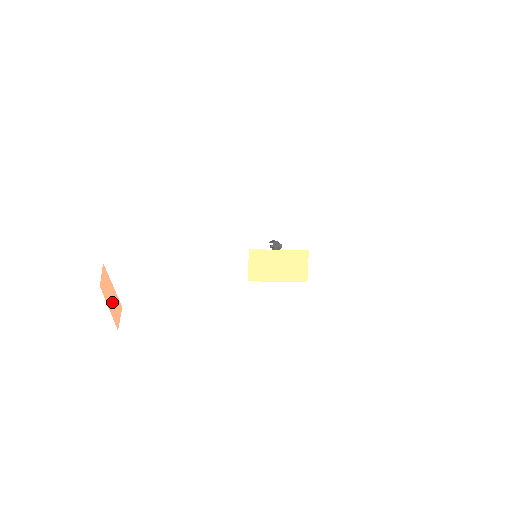
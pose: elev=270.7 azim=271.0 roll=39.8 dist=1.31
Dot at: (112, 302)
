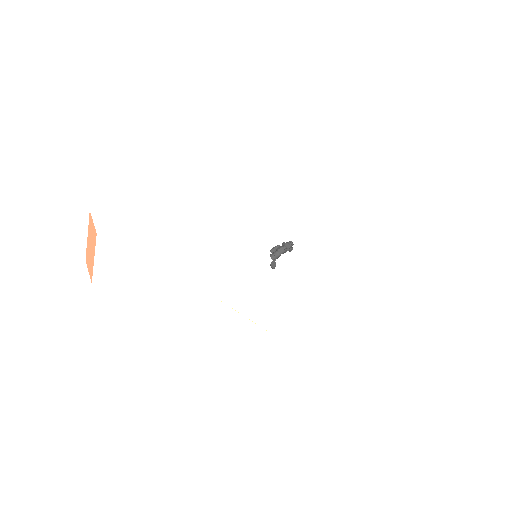
Dot at: (90, 252)
